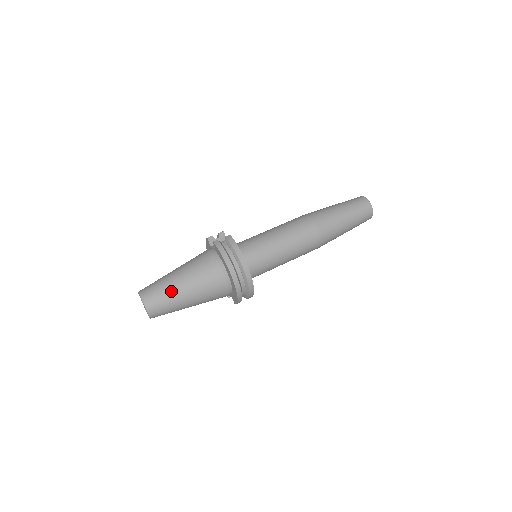
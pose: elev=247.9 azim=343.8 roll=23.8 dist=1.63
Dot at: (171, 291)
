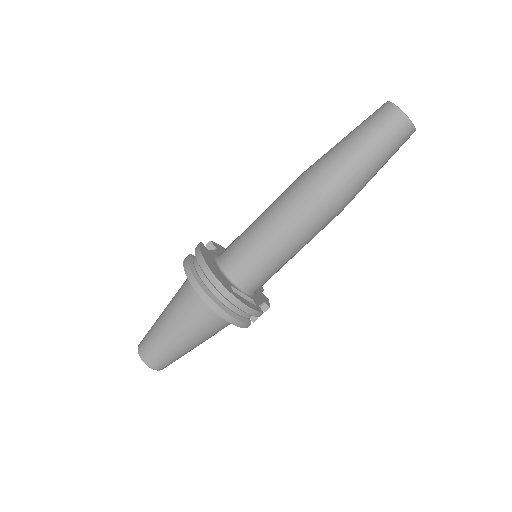
Dot at: (157, 332)
